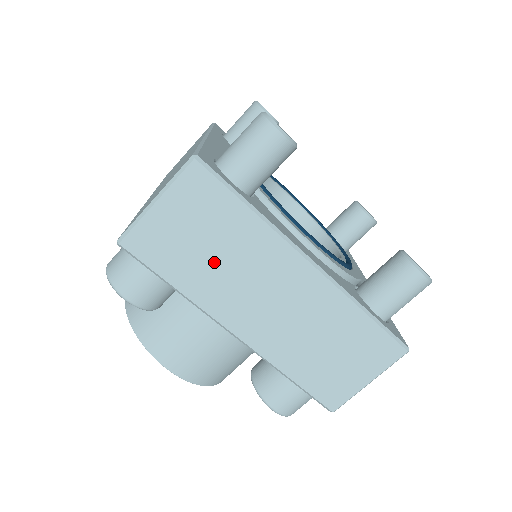
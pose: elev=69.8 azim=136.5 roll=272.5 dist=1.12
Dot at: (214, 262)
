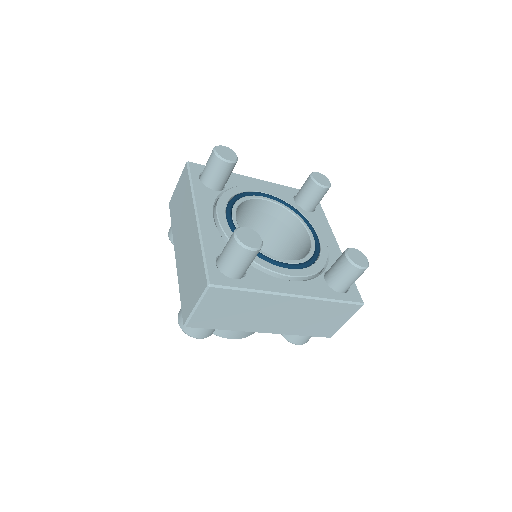
Dot at: (239, 315)
